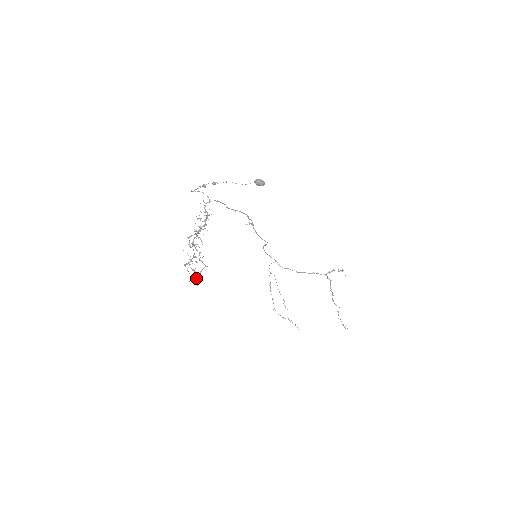
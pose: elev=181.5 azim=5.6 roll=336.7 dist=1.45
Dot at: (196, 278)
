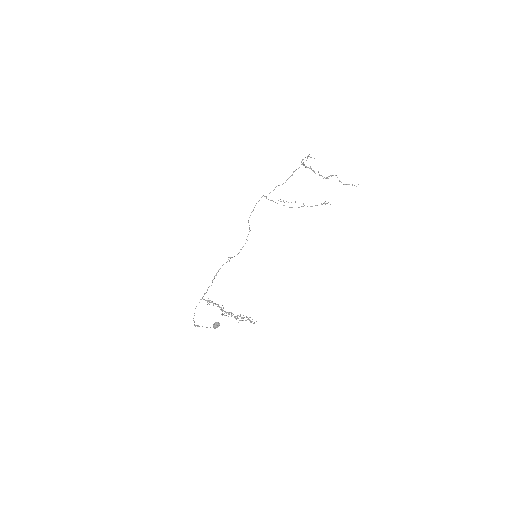
Dot at: occluded
